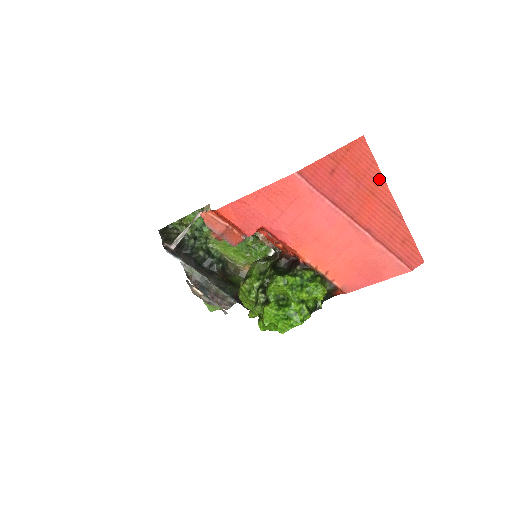
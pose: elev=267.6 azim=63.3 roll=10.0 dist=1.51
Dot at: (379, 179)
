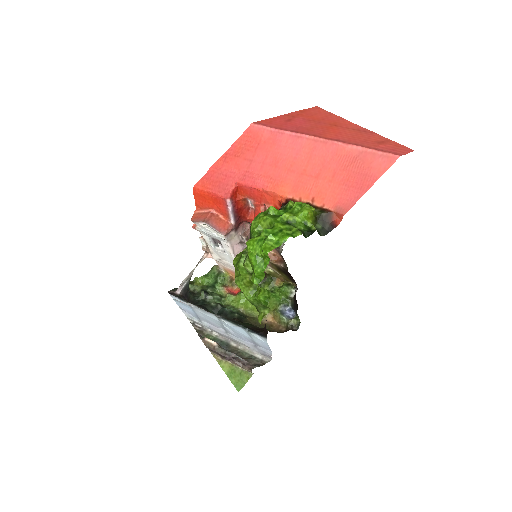
Dot at: (339, 120)
